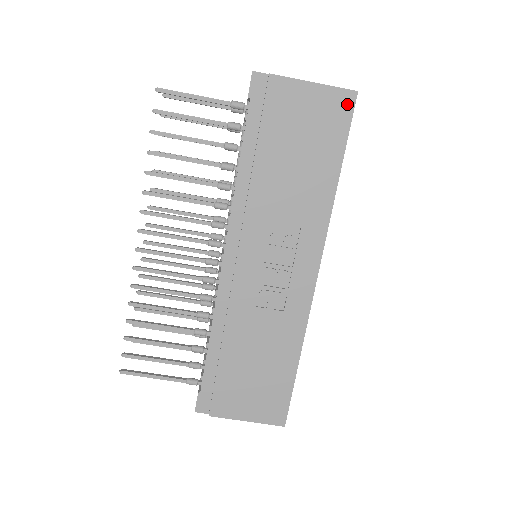
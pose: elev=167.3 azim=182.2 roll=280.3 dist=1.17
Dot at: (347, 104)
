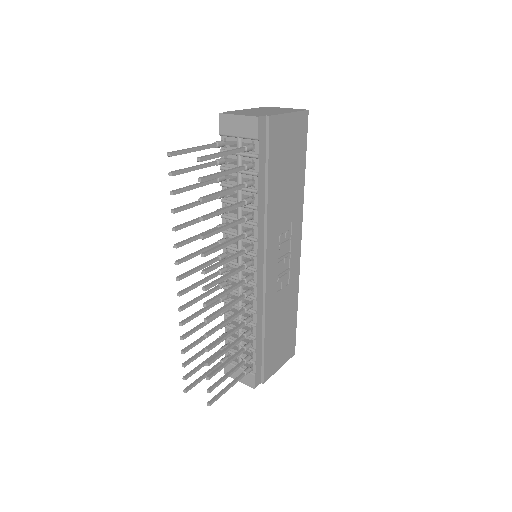
Dot at: (305, 122)
